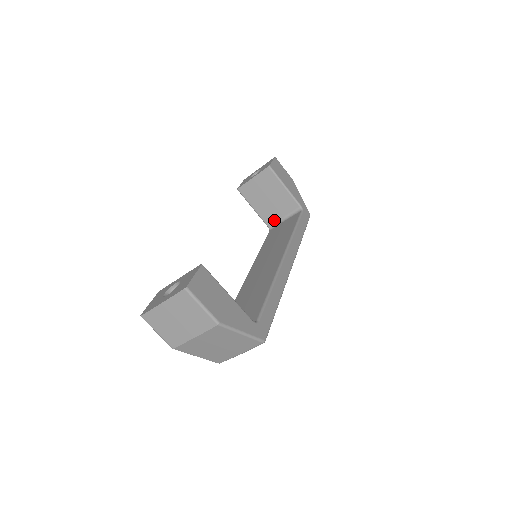
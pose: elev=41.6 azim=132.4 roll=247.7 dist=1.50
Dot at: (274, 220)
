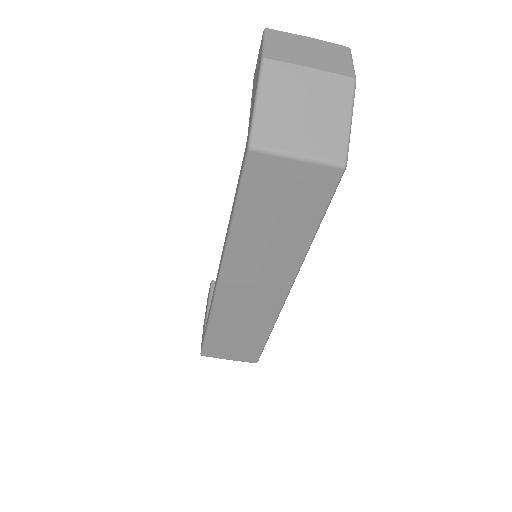
Dot at: occluded
